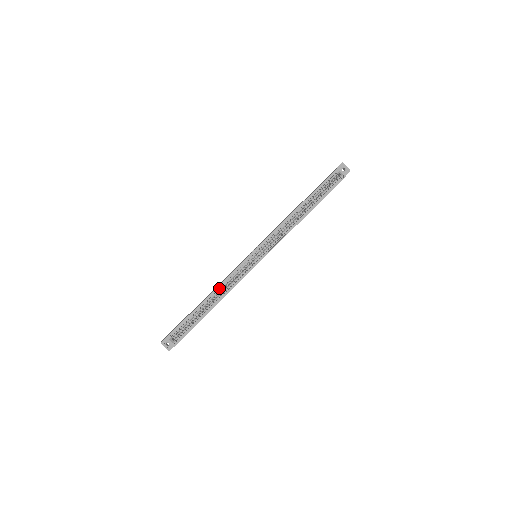
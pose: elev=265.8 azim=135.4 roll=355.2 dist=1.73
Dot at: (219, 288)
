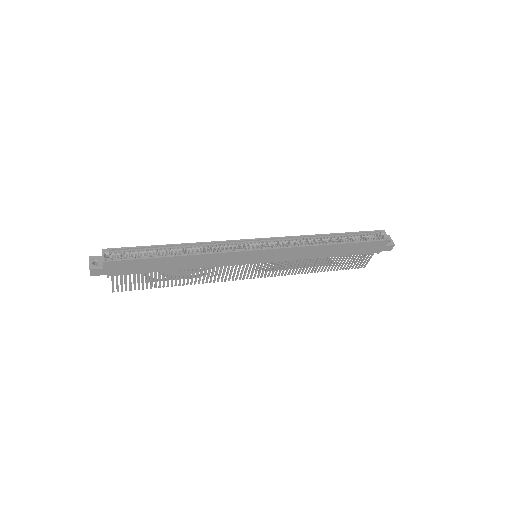
Dot at: occluded
